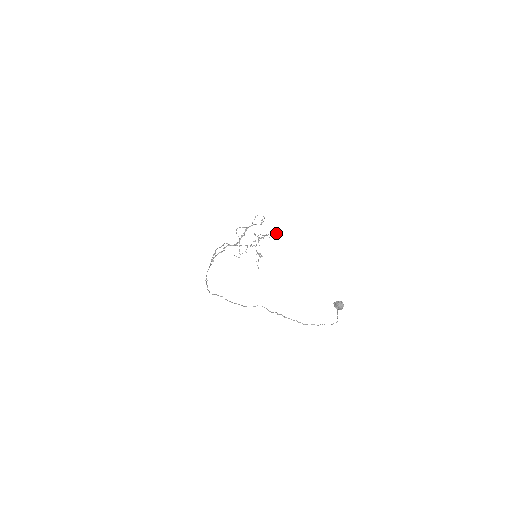
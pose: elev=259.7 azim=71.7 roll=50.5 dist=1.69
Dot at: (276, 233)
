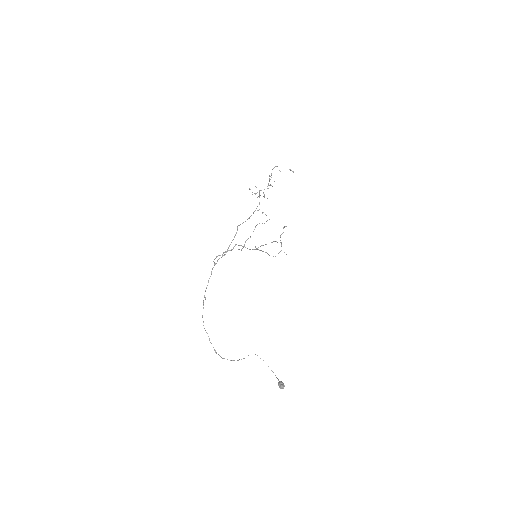
Dot at: occluded
